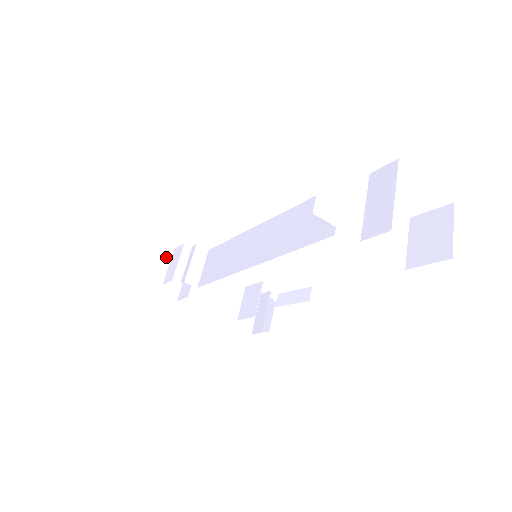
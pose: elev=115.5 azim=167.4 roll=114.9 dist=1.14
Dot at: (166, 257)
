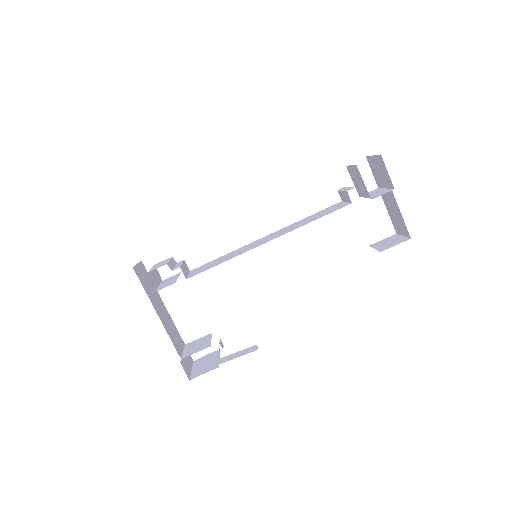
Dot at: (143, 268)
